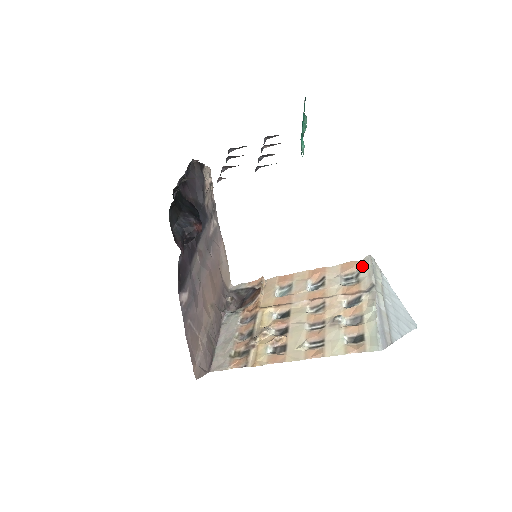
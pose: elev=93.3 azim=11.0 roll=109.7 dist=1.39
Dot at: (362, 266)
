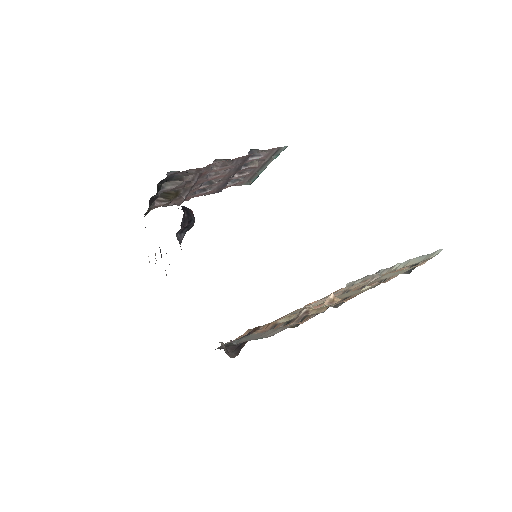
Dot at: occluded
